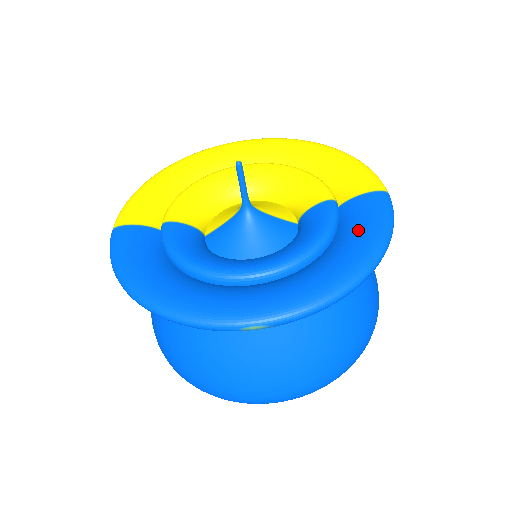
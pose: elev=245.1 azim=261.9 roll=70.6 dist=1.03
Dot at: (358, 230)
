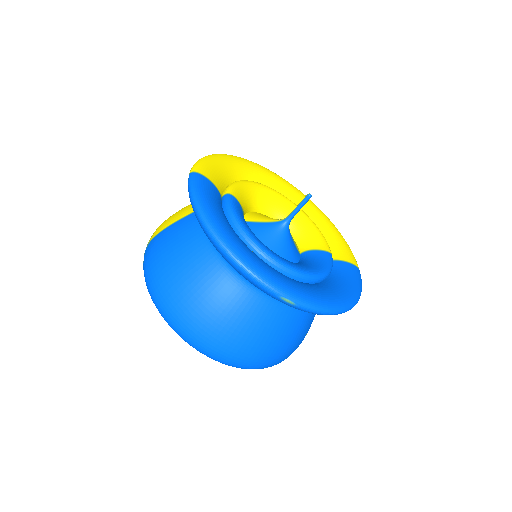
Dot at: (346, 281)
